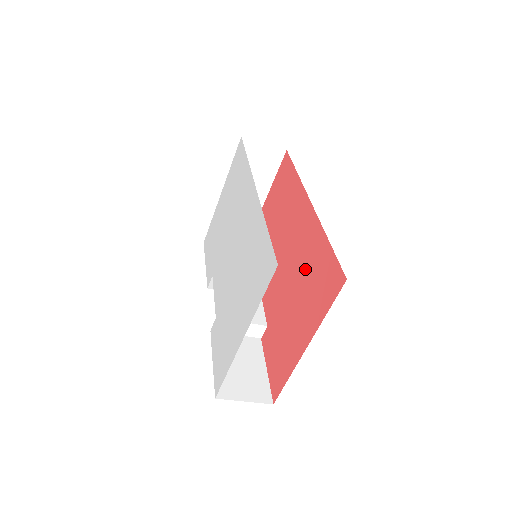
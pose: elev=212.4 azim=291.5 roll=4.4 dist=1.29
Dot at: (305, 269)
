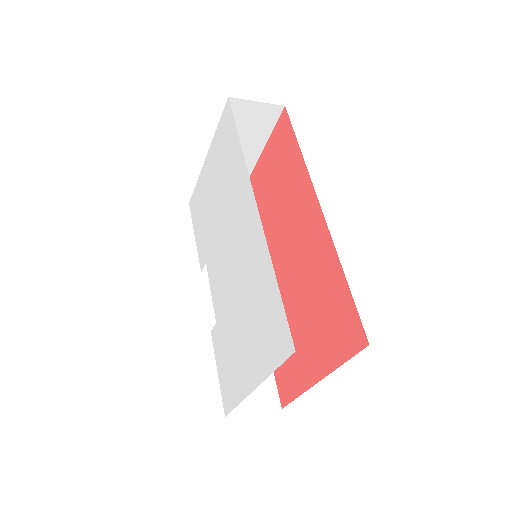
Dot at: (315, 291)
